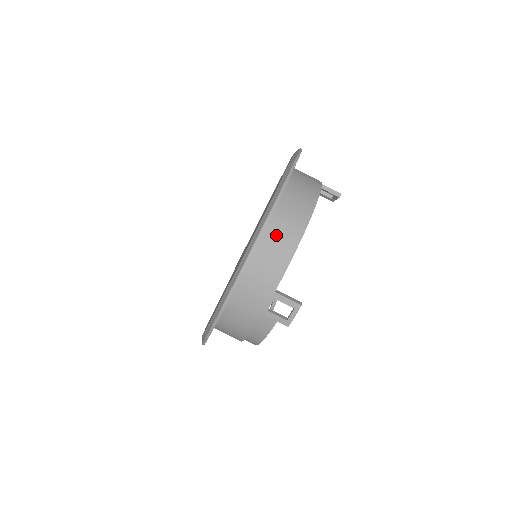
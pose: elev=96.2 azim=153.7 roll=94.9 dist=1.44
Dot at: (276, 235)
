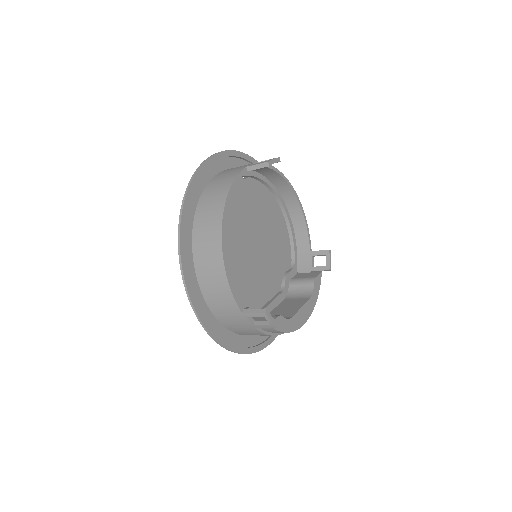
Dot at: (208, 275)
